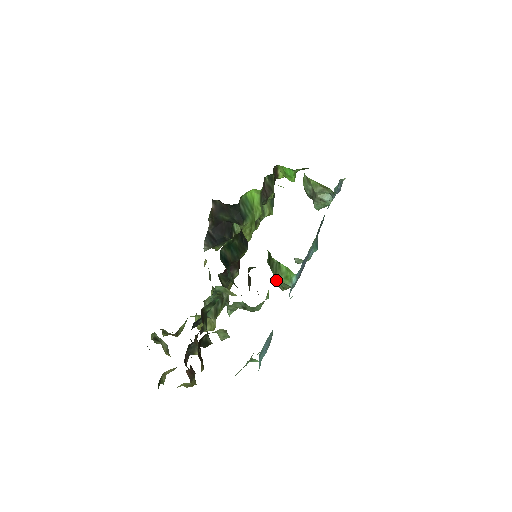
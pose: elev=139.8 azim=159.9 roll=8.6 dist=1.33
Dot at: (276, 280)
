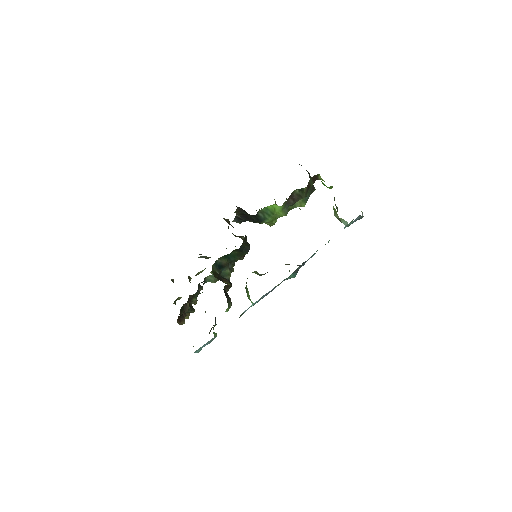
Dot at: occluded
